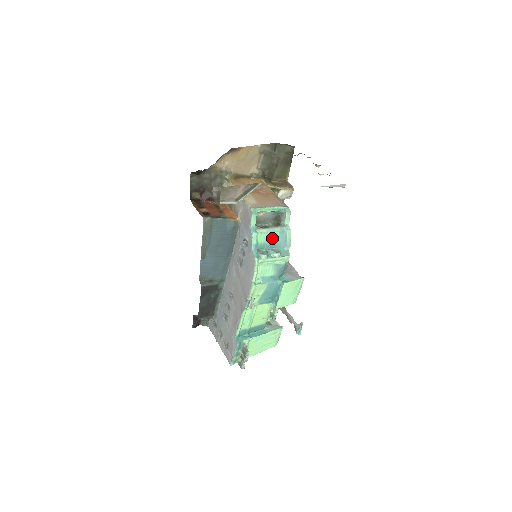
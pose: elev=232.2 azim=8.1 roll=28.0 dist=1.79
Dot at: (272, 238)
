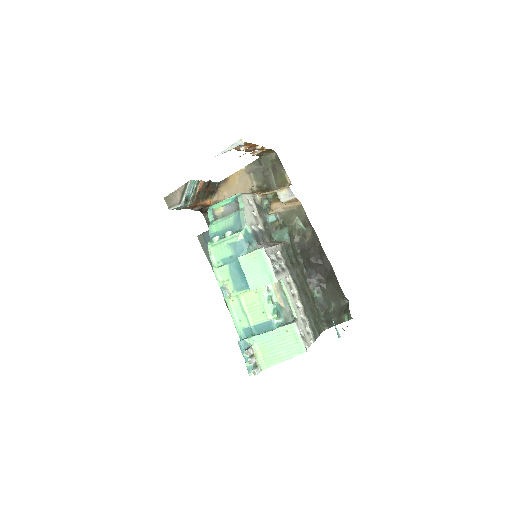
Dot at: (228, 224)
